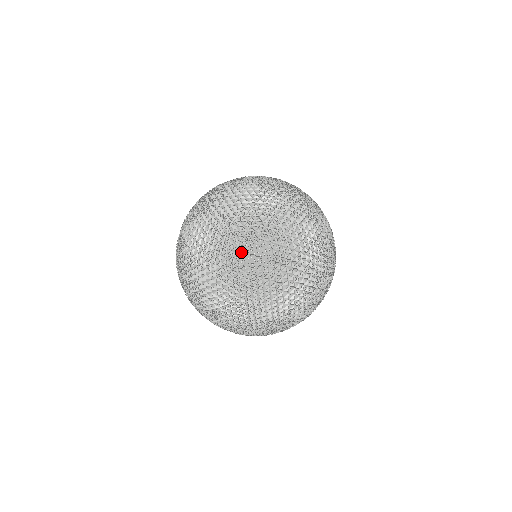
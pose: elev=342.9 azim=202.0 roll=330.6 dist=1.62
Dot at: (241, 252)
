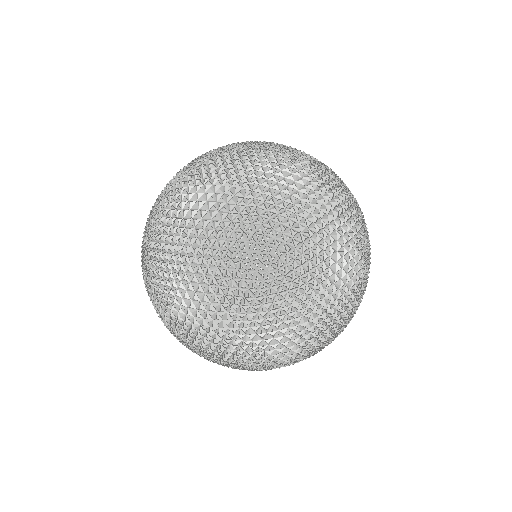
Dot at: (352, 201)
